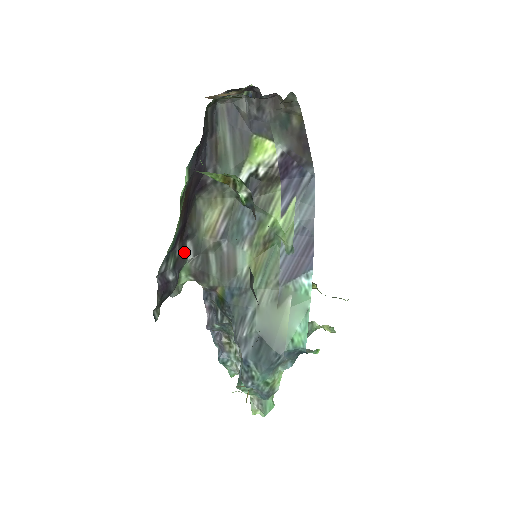
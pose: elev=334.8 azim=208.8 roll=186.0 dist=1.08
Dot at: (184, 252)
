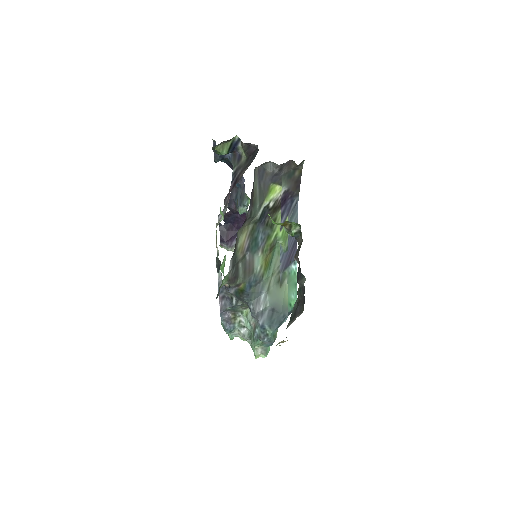
Dot at: occluded
